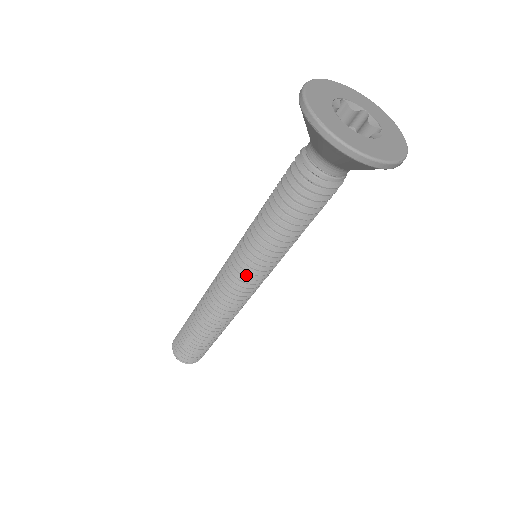
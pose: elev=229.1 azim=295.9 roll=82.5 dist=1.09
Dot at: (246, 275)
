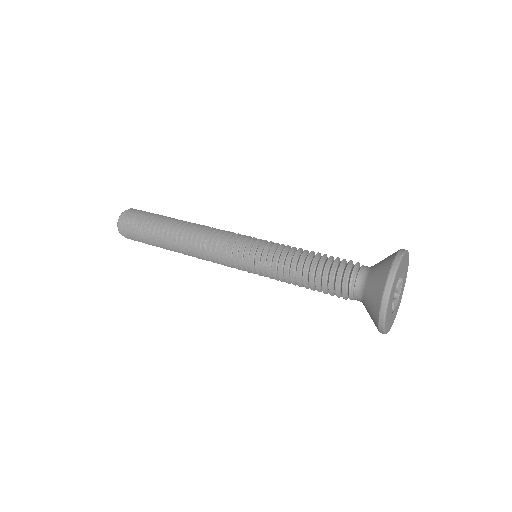
Dot at: (242, 268)
